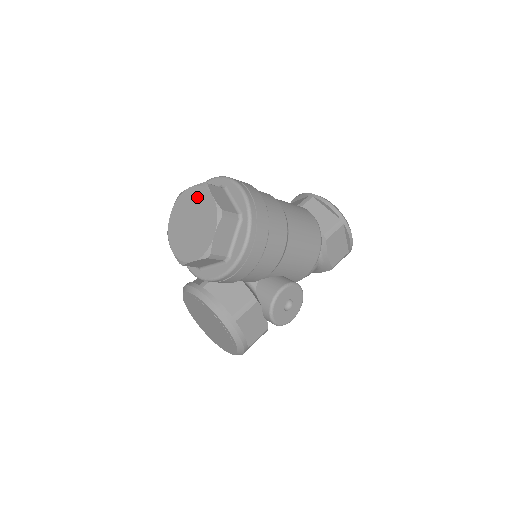
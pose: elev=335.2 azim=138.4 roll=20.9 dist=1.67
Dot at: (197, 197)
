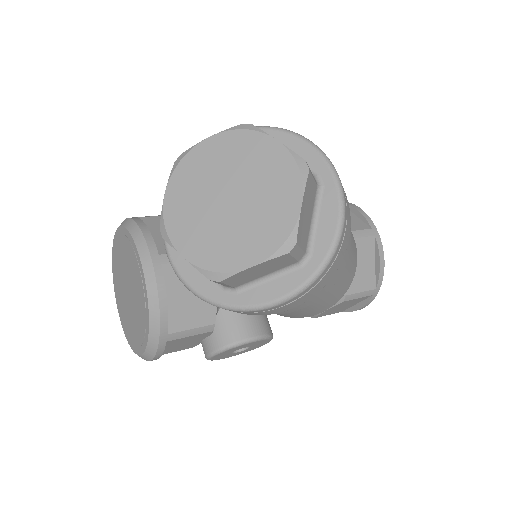
Dot at: (275, 172)
